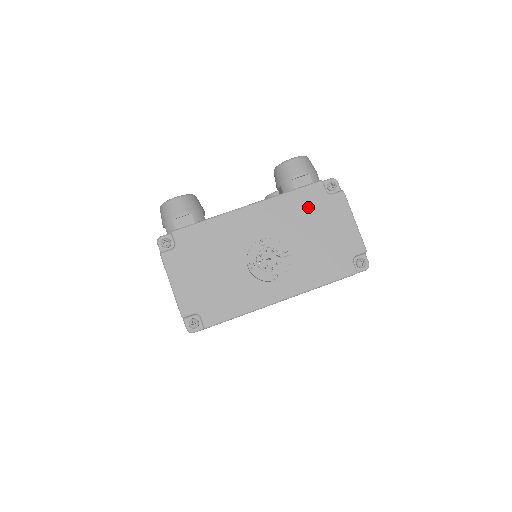
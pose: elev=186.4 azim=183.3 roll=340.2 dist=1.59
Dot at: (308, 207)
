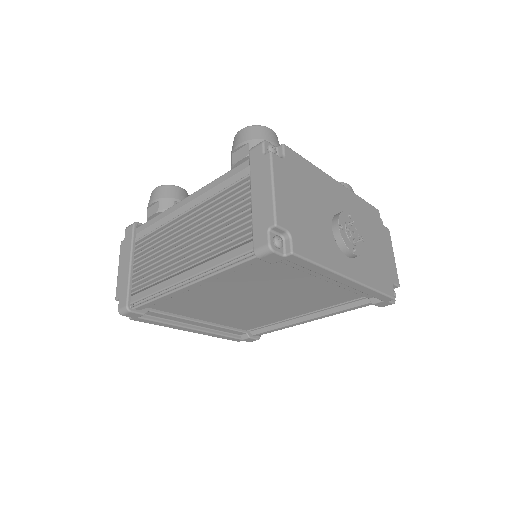
Dot at: (371, 220)
